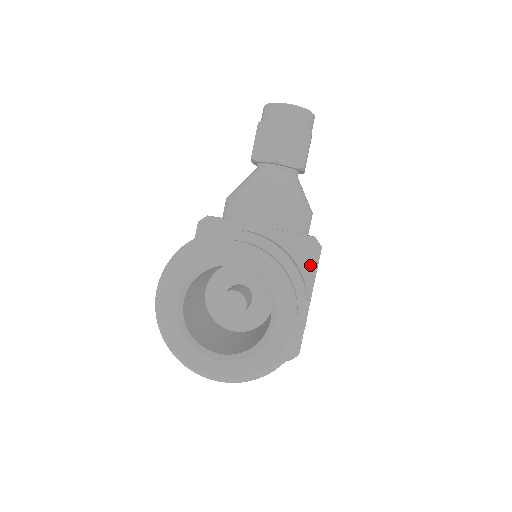
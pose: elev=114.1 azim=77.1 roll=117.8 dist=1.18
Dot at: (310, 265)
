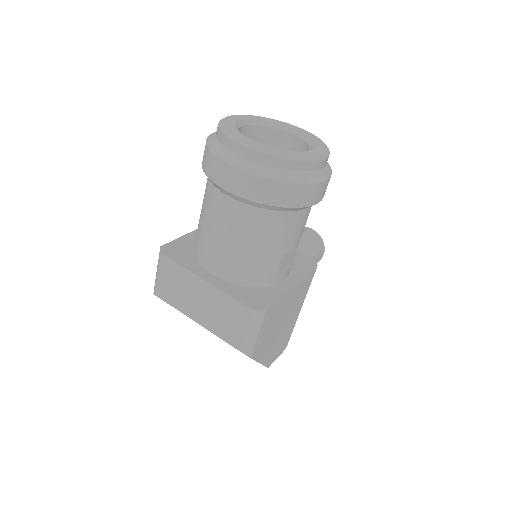
Dot at: (304, 269)
